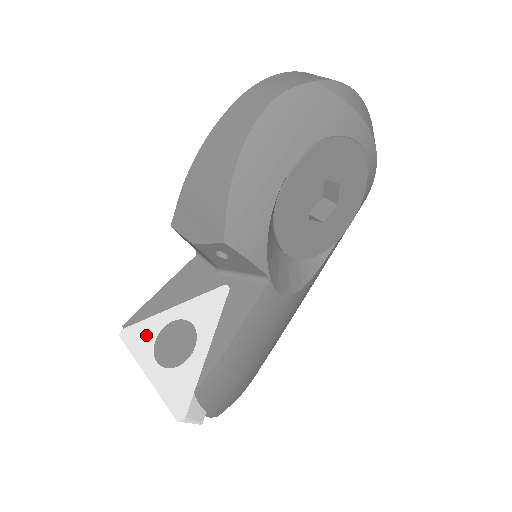
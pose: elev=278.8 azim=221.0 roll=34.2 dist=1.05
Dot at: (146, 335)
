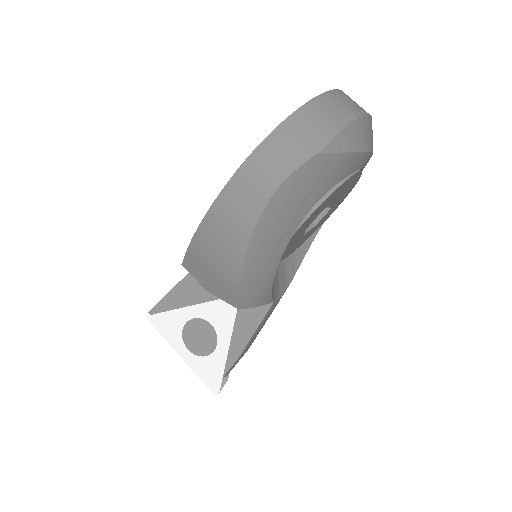
Dot at: (173, 325)
